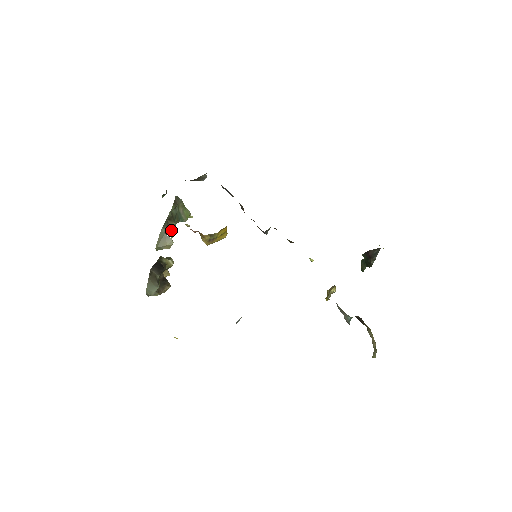
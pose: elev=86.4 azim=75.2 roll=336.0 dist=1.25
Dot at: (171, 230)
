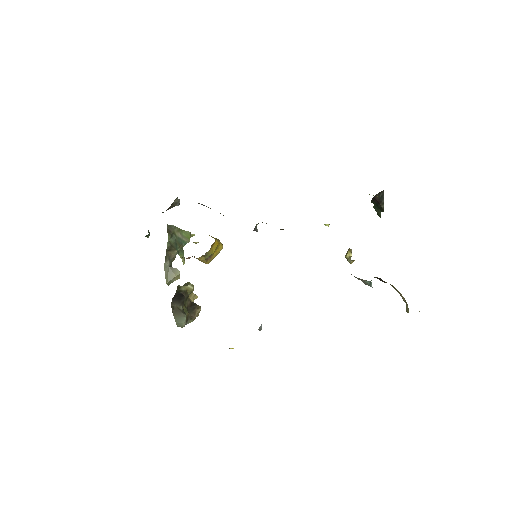
Dot at: occluded
